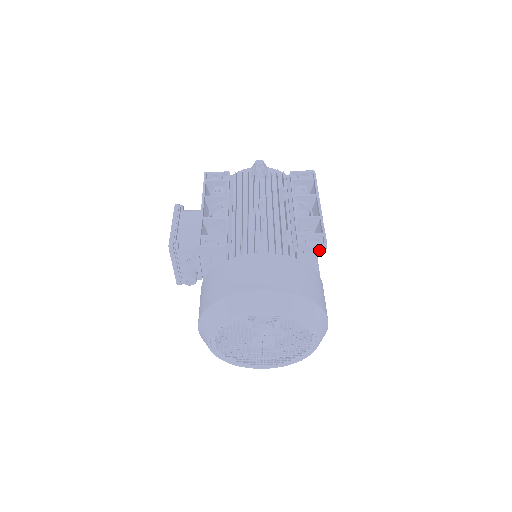
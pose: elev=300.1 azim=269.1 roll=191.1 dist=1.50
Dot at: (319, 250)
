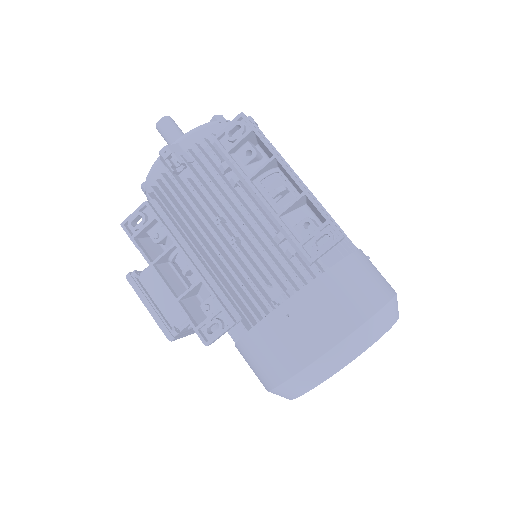
Dot at: occluded
